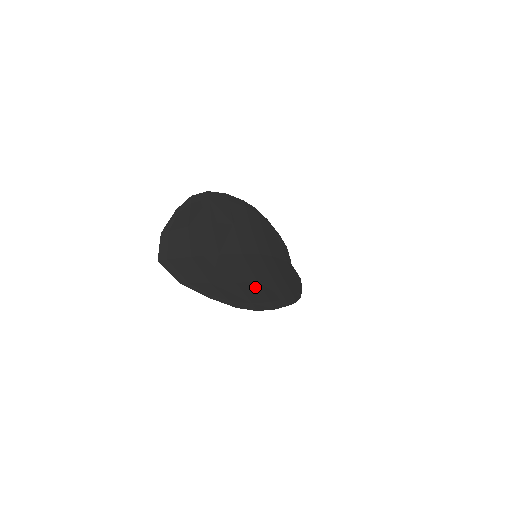
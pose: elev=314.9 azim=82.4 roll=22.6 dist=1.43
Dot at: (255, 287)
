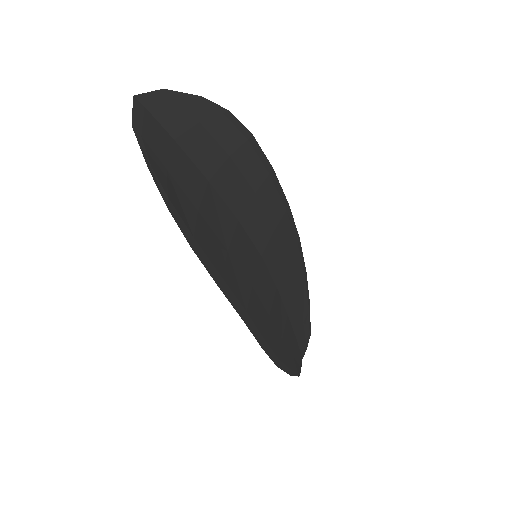
Dot at: (218, 246)
